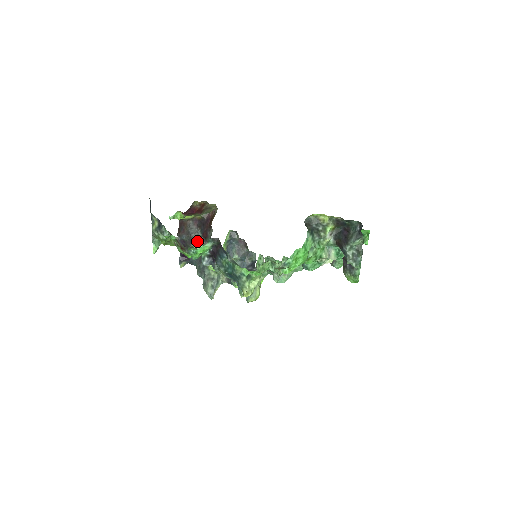
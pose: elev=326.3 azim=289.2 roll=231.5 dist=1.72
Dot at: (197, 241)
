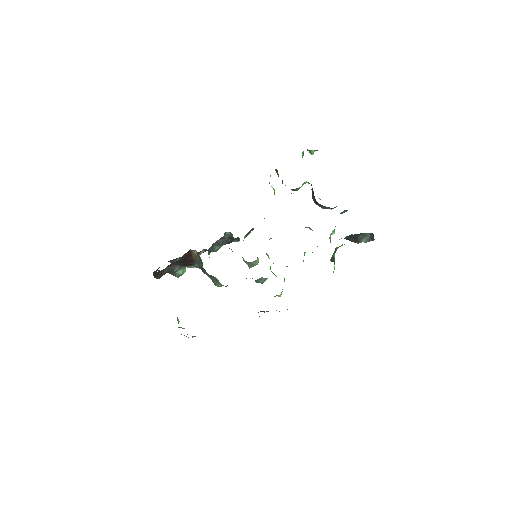
Dot at: (181, 270)
